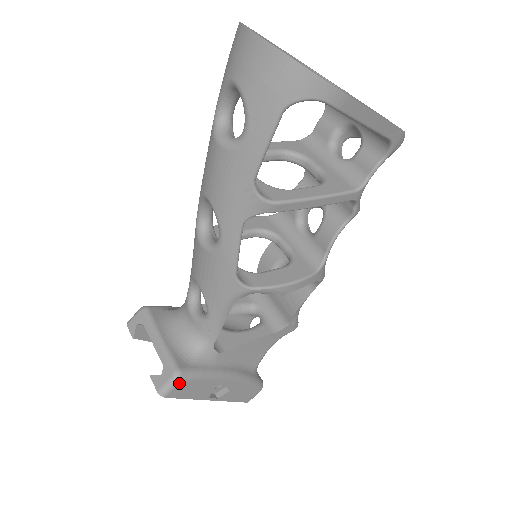
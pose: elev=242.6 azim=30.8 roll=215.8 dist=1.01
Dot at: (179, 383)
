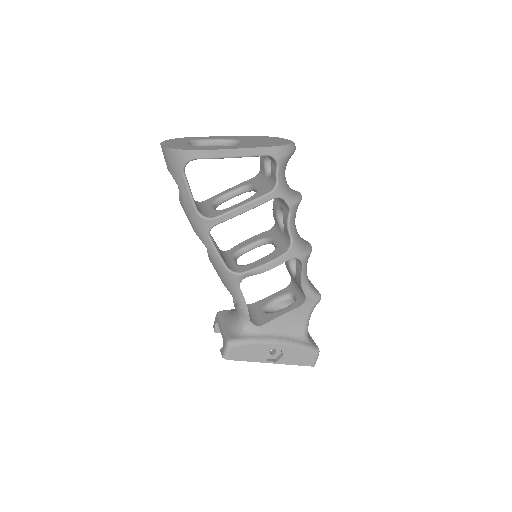
Dot at: (231, 348)
